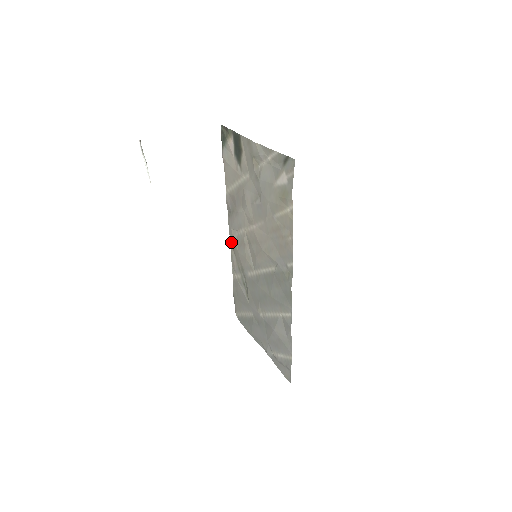
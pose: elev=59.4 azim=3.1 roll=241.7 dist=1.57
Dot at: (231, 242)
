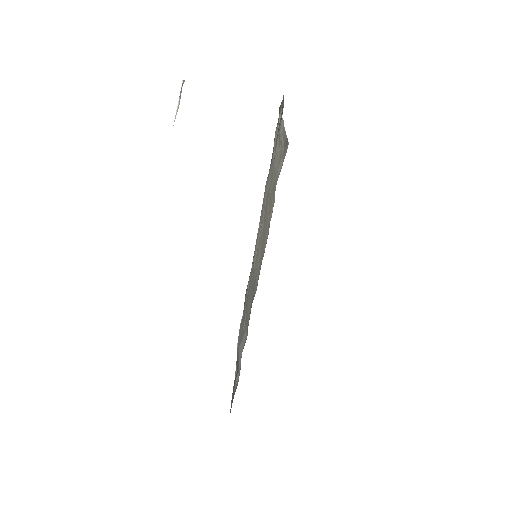
Dot at: occluded
